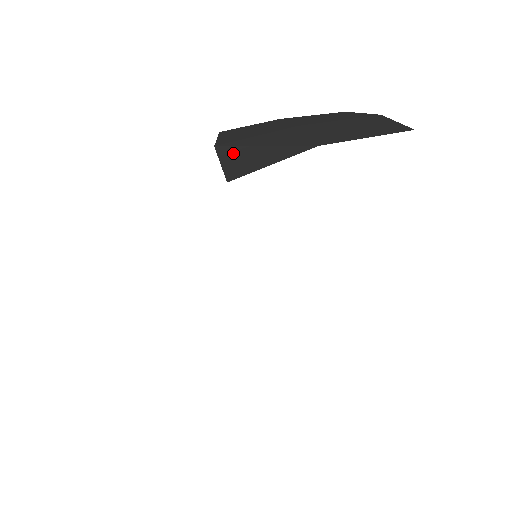
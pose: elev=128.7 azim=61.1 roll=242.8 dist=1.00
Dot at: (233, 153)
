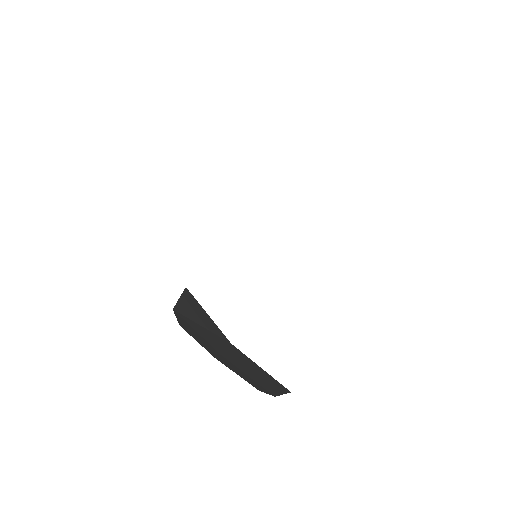
Dot at: occluded
